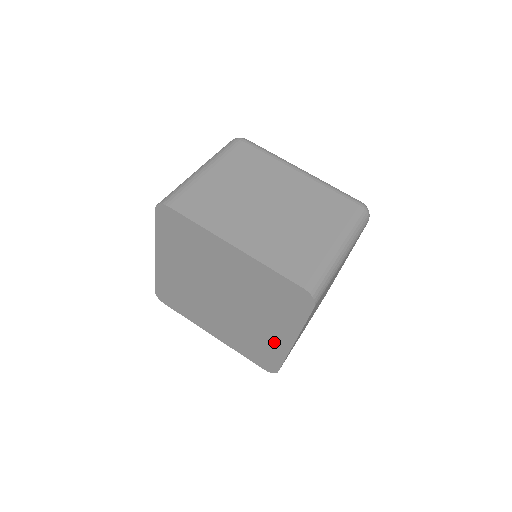
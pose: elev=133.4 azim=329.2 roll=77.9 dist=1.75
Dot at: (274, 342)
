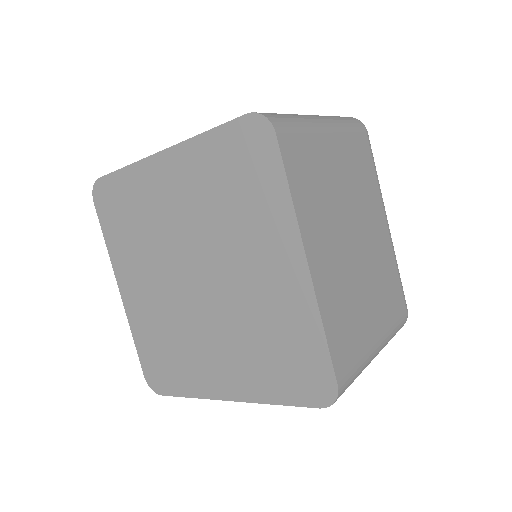
Dot at: (288, 299)
